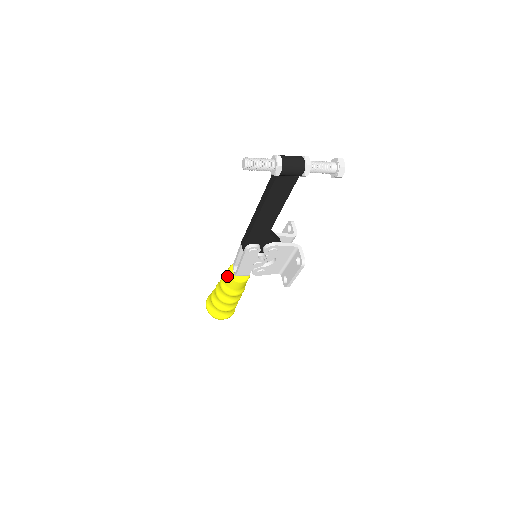
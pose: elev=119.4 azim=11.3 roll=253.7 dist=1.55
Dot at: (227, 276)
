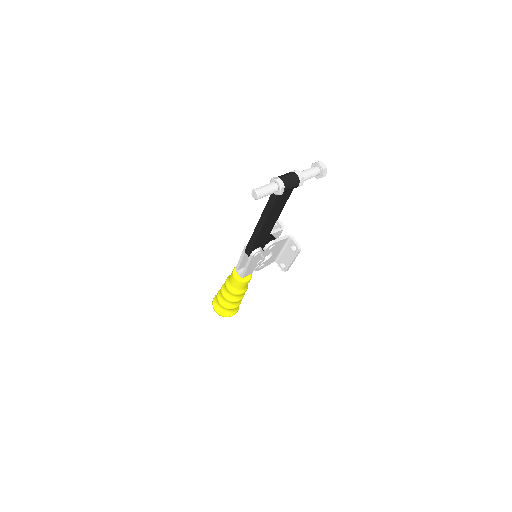
Dot at: (234, 280)
